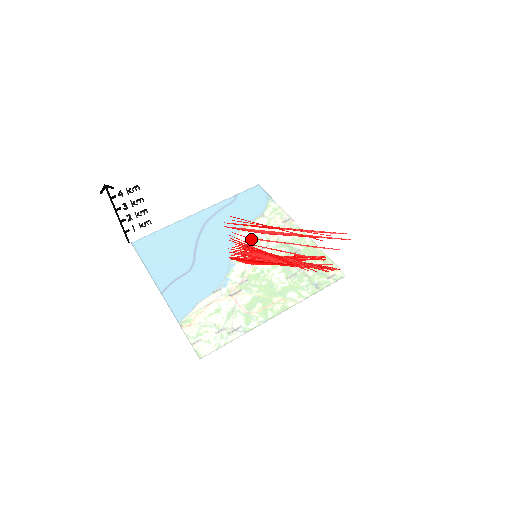
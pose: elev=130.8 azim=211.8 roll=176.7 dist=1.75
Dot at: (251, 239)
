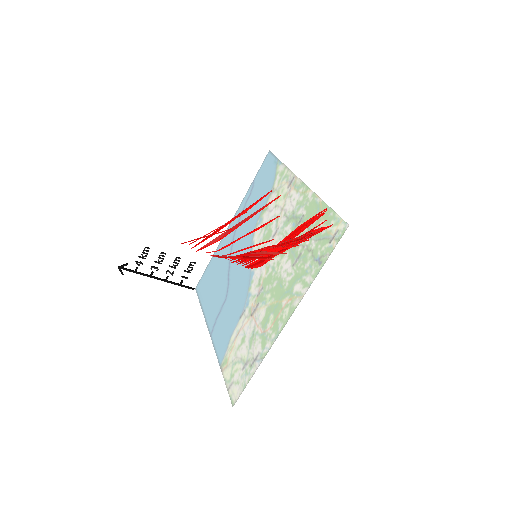
Dot at: (264, 230)
